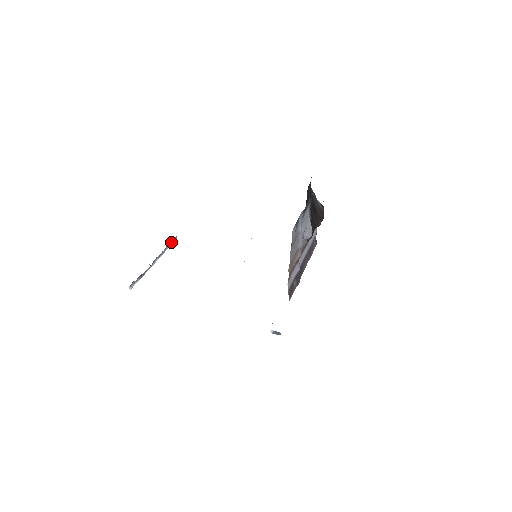
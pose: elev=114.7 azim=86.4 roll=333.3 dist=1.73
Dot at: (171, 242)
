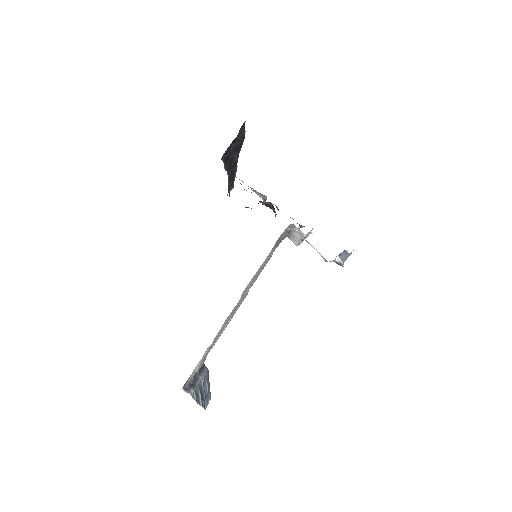
Dot at: (203, 369)
